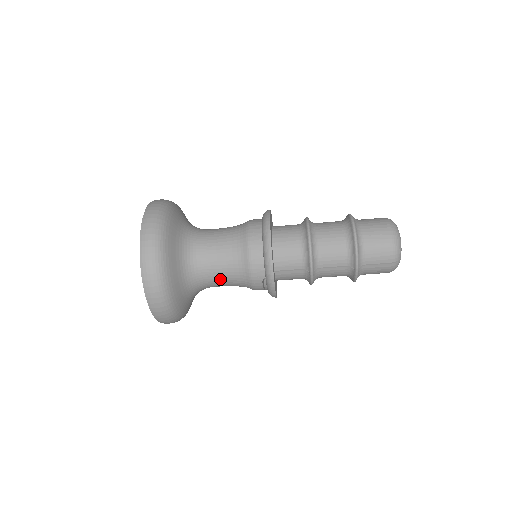
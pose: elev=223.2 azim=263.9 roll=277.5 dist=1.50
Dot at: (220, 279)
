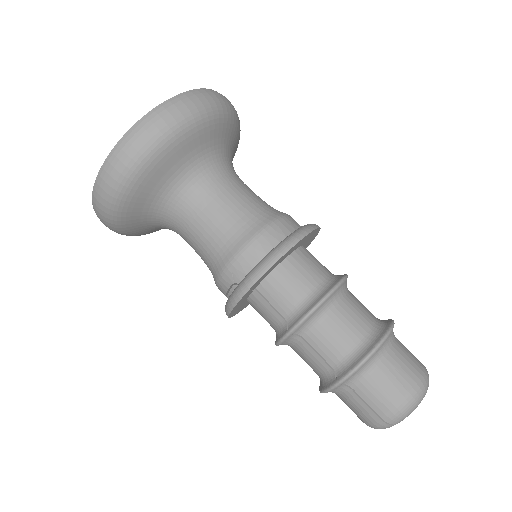
Dot at: (196, 235)
